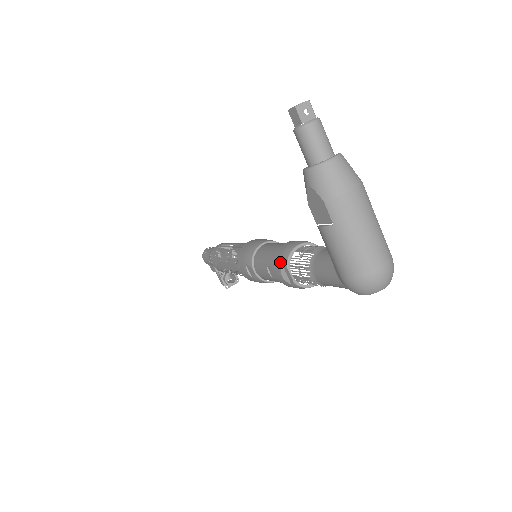
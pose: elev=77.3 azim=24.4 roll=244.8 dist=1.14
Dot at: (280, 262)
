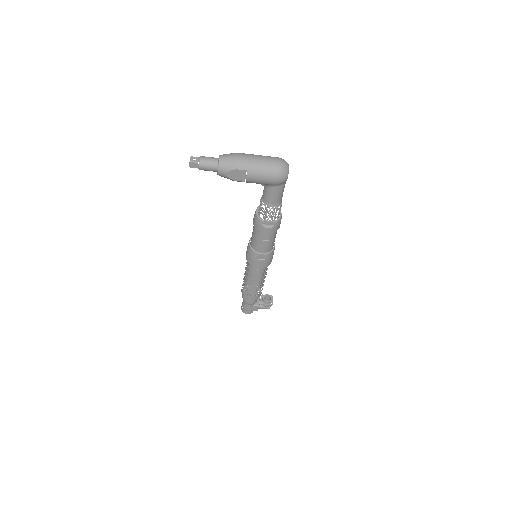
Dot at: (260, 225)
